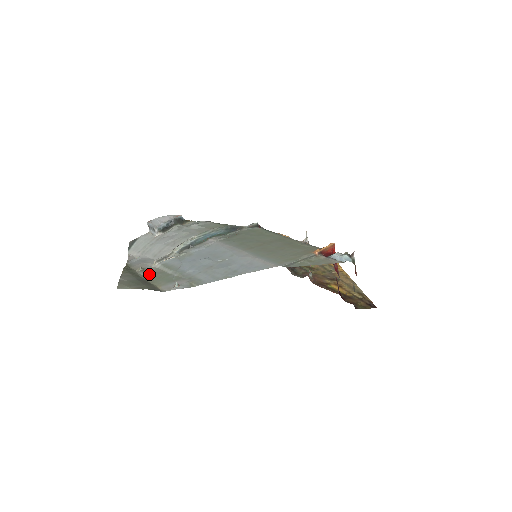
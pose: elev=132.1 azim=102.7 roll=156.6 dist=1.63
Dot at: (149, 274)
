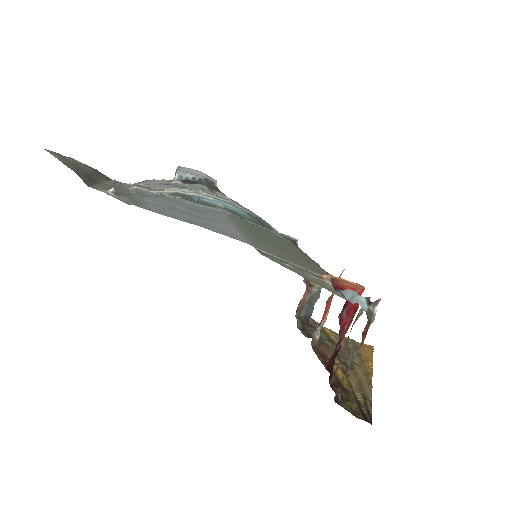
Dot at: (112, 185)
